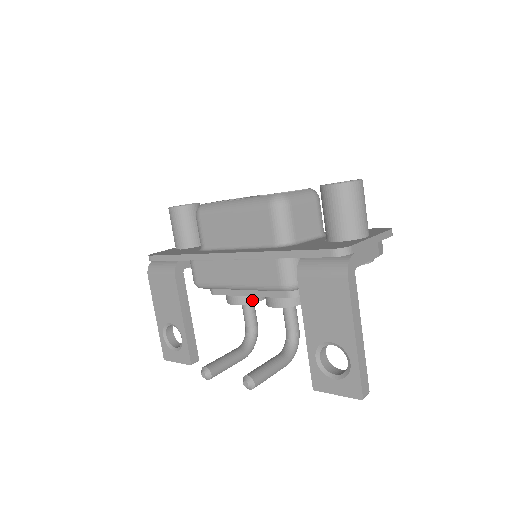
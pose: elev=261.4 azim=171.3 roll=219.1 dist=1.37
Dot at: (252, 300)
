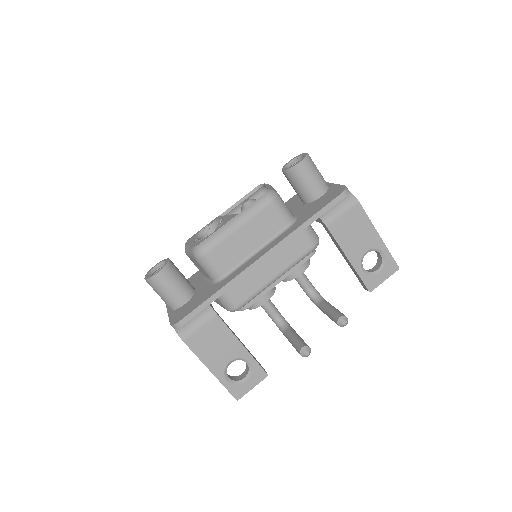
Dot at: (274, 289)
